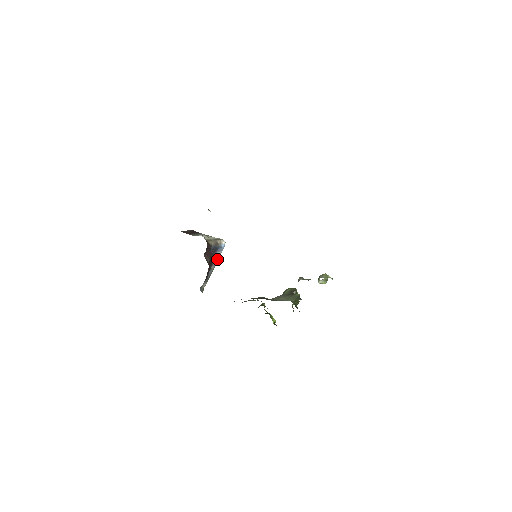
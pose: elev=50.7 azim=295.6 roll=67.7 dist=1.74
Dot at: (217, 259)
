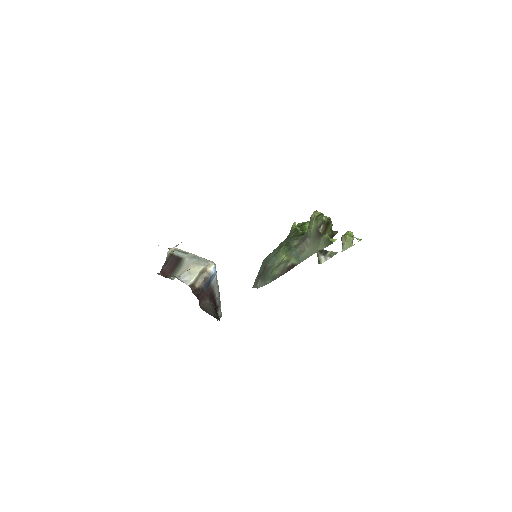
Dot at: (216, 284)
